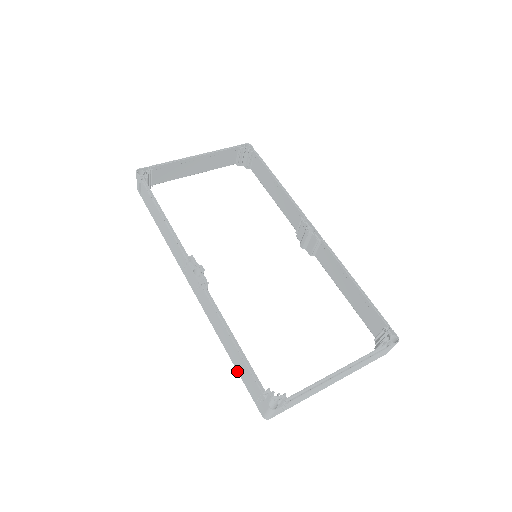
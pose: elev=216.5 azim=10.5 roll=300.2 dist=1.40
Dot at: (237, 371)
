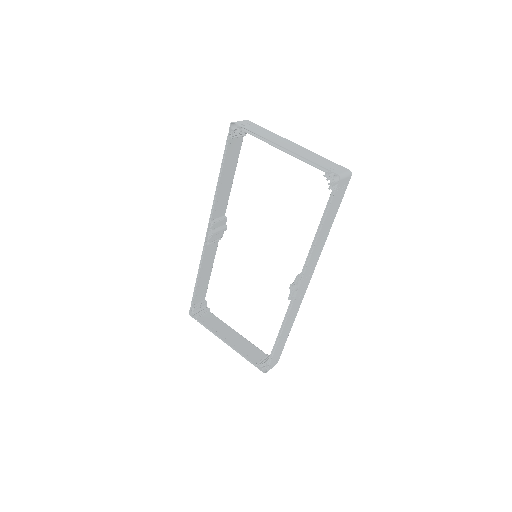
Dot at: (206, 282)
